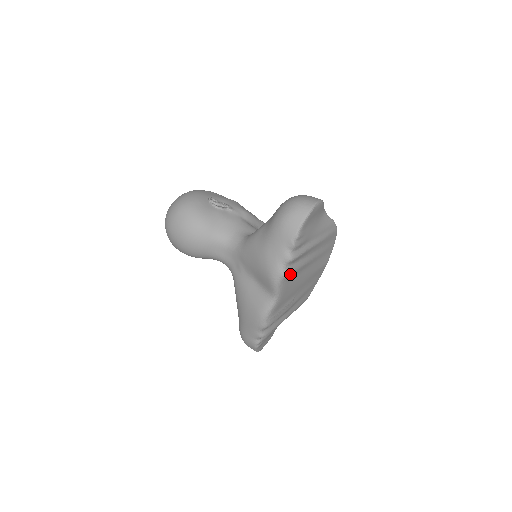
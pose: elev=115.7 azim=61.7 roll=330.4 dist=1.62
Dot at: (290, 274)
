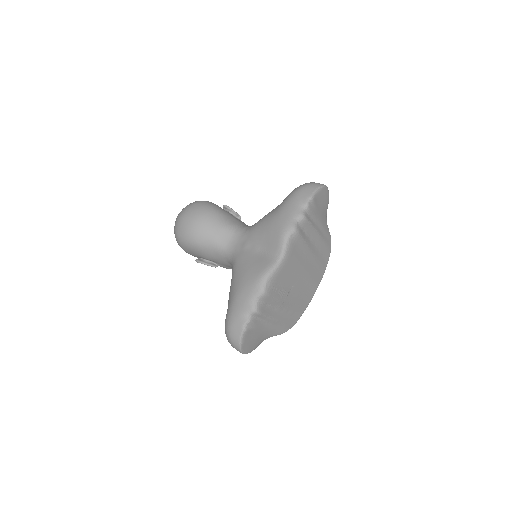
Dot at: (299, 235)
